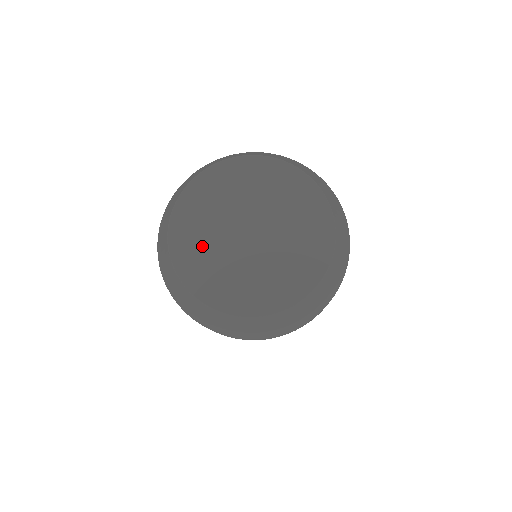
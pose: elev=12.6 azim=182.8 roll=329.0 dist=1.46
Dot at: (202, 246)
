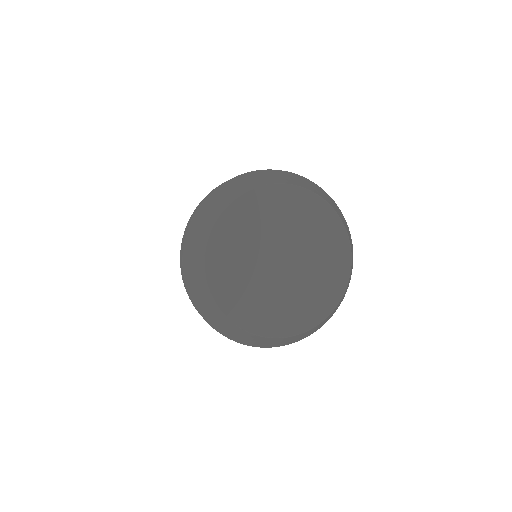
Dot at: (267, 306)
